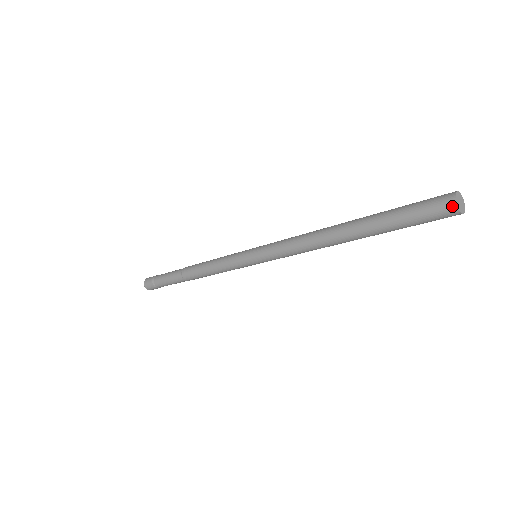
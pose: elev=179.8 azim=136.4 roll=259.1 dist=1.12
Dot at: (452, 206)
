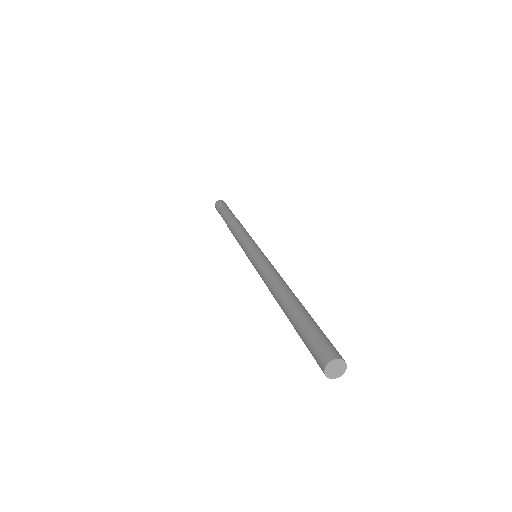
Dot at: (323, 372)
